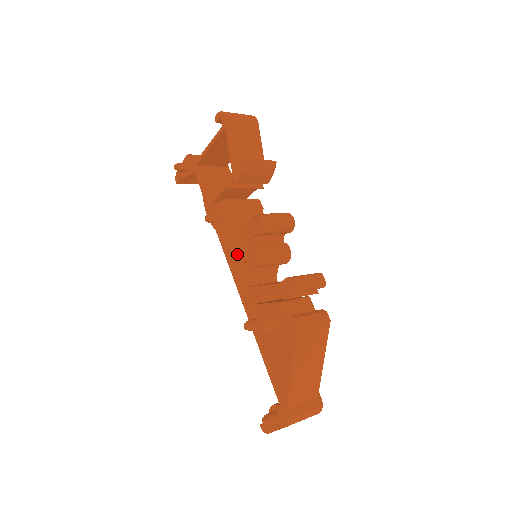
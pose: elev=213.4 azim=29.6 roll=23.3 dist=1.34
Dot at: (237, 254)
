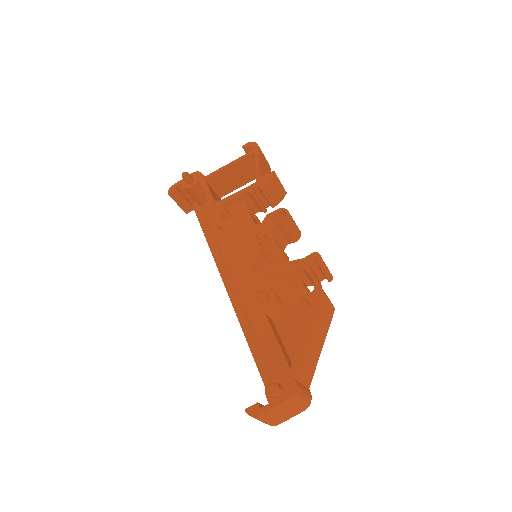
Dot at: (260, 232)
